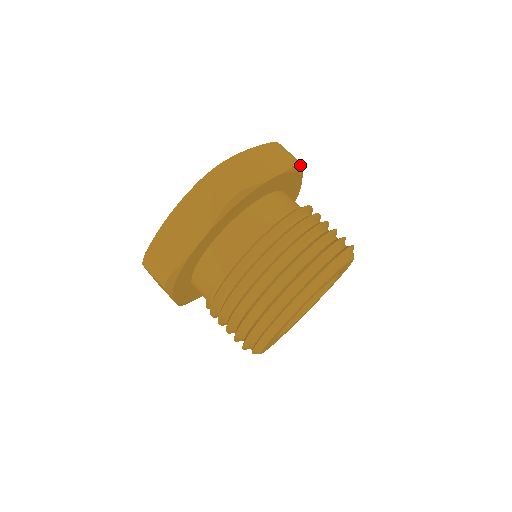
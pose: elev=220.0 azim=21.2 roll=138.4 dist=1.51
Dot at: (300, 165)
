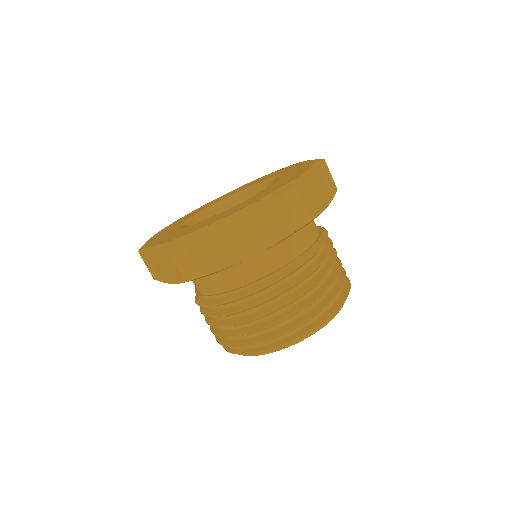
Dot at: (305, 225)
